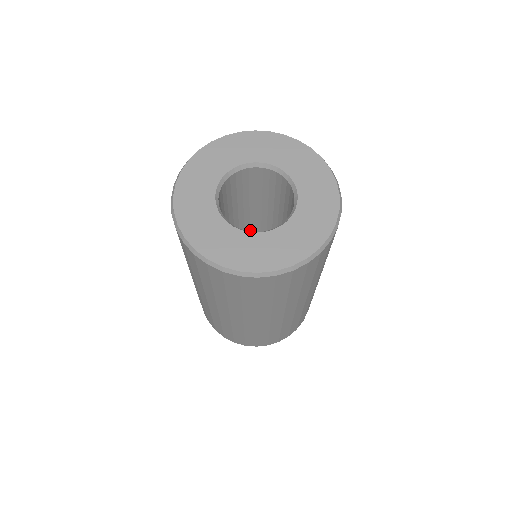
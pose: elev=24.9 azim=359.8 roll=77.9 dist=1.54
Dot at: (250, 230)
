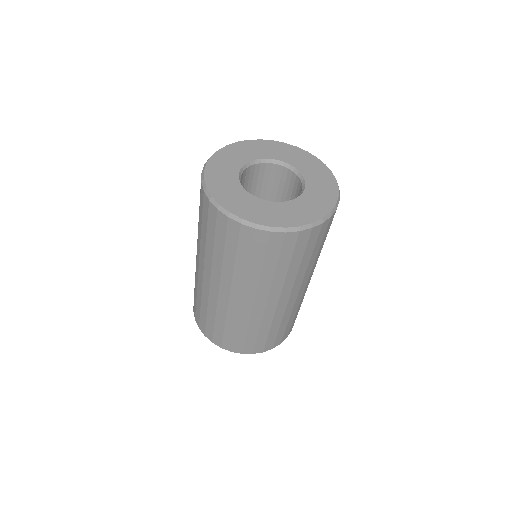
Dot at: occluded
